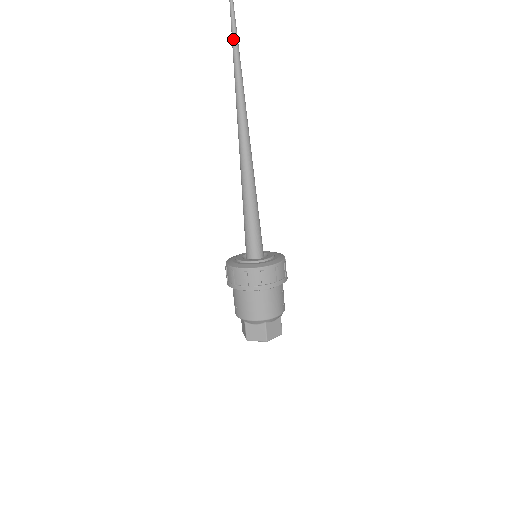
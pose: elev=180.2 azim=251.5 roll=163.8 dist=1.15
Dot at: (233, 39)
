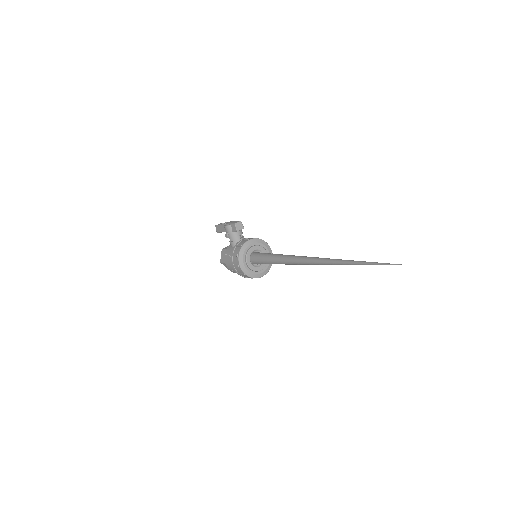
Dot at: occluded
